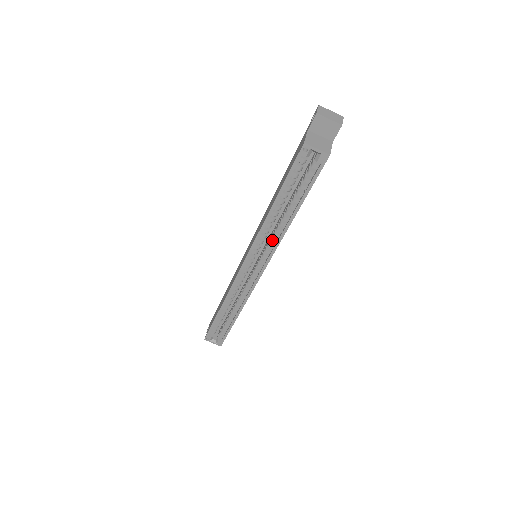
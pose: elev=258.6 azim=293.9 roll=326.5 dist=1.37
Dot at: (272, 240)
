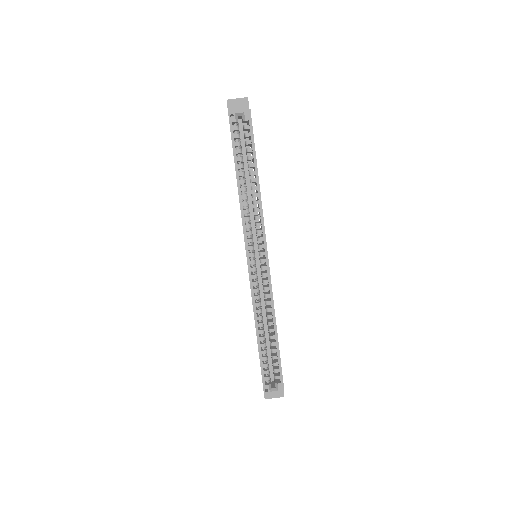
Dot at: (256, 217)
